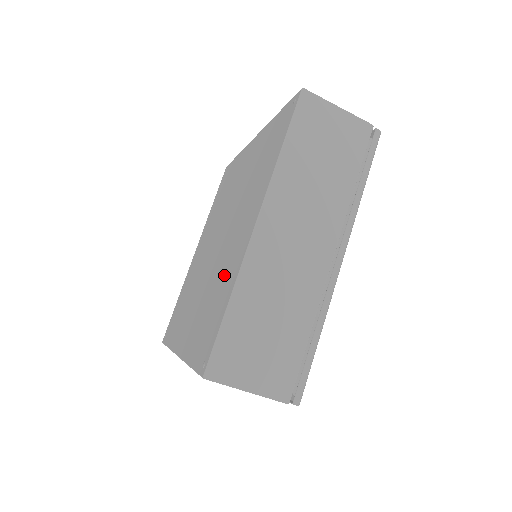
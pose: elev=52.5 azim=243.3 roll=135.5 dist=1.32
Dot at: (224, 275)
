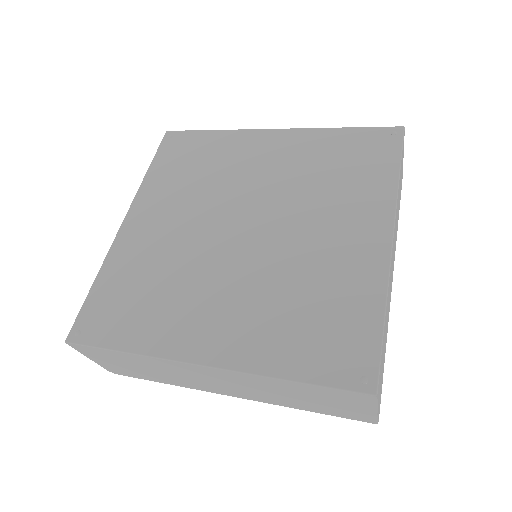
Dot at: (170, 307)
